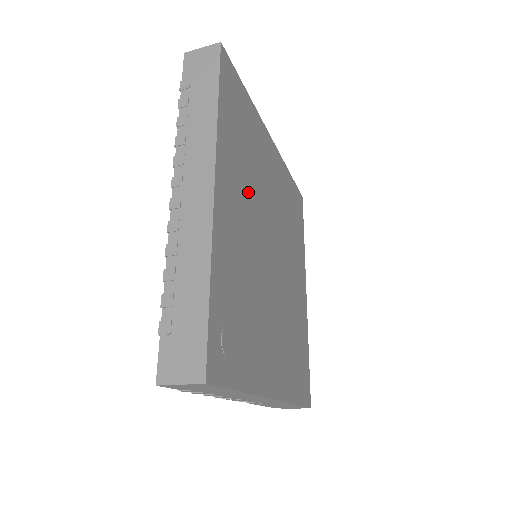
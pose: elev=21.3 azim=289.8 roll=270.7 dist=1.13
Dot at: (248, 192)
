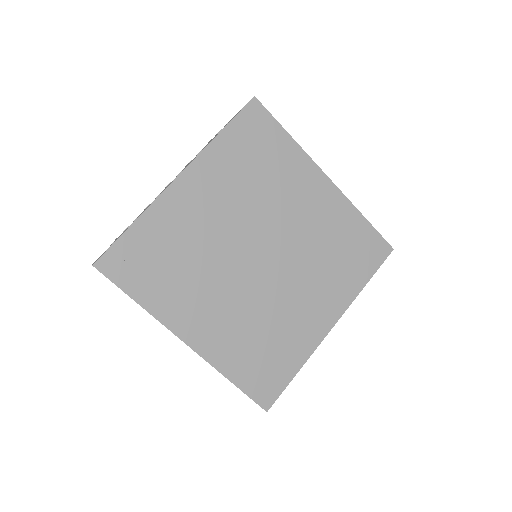
Dot at: (237, 198)
